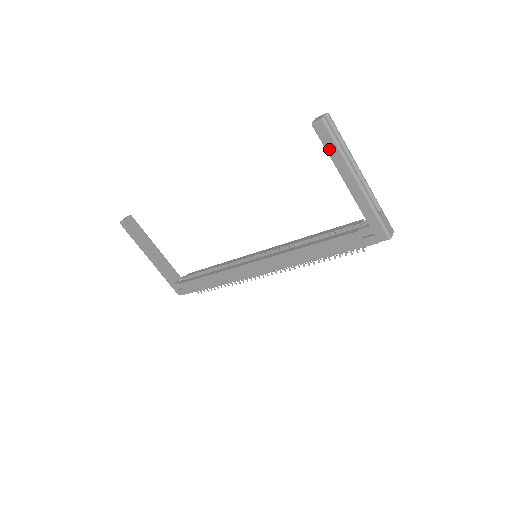
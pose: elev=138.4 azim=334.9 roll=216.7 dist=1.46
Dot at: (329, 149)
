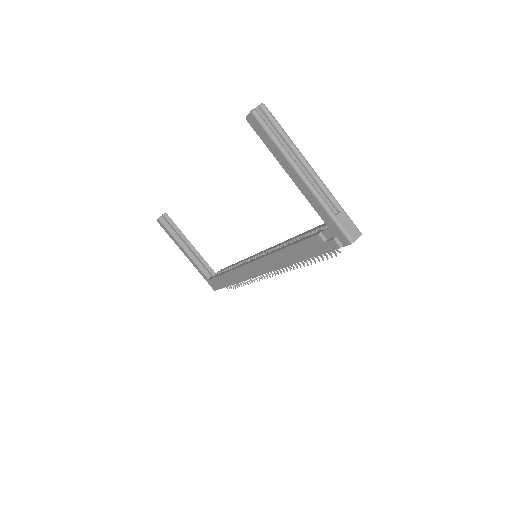
Dot at: (267, 144)
